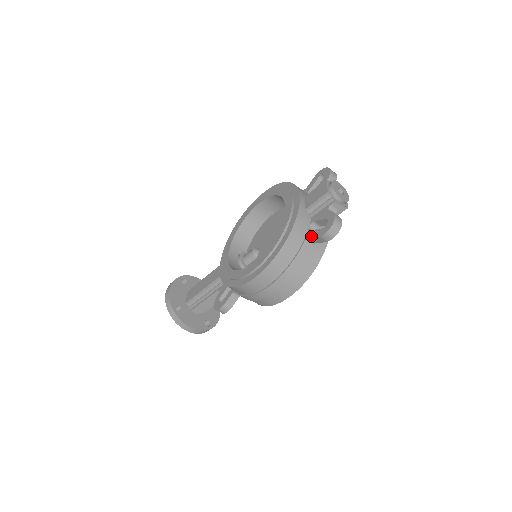
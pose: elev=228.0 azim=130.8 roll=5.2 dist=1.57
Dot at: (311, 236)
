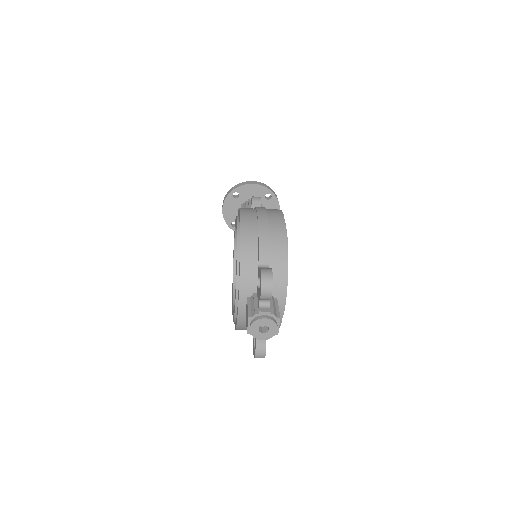
Dot at: occluded
